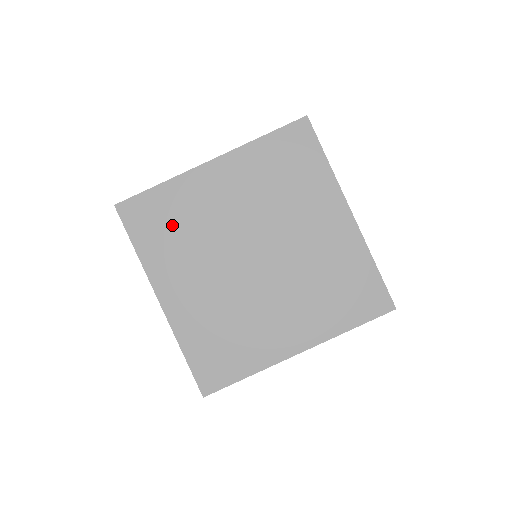
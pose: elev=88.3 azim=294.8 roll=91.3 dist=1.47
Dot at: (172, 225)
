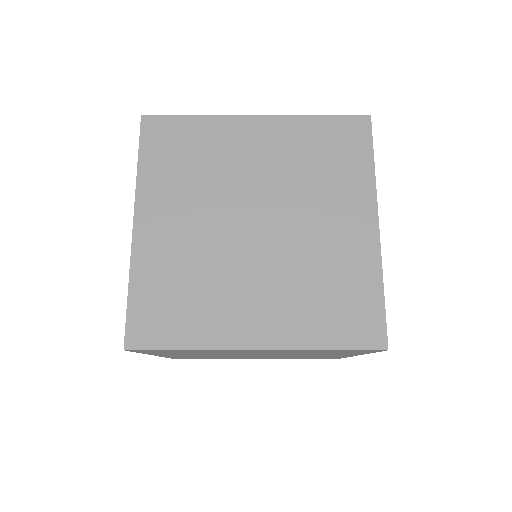
Dot at: (187, 157)
